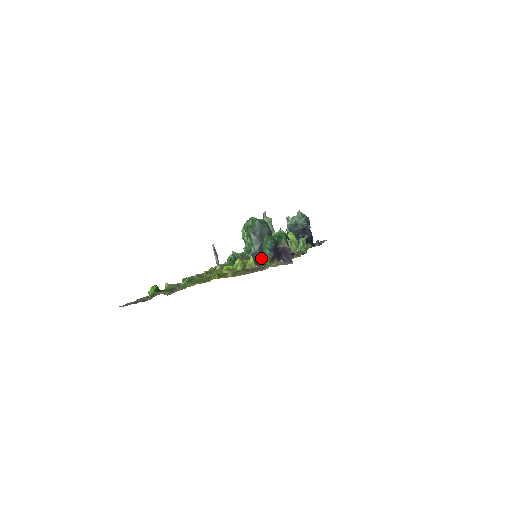
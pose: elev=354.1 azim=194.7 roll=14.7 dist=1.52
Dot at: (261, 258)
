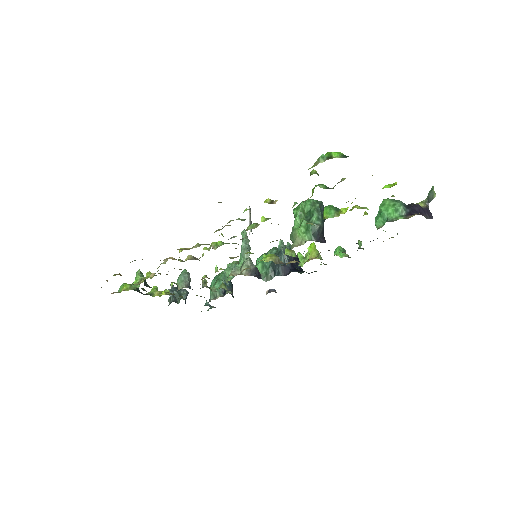
Dot at: (320, 238)
